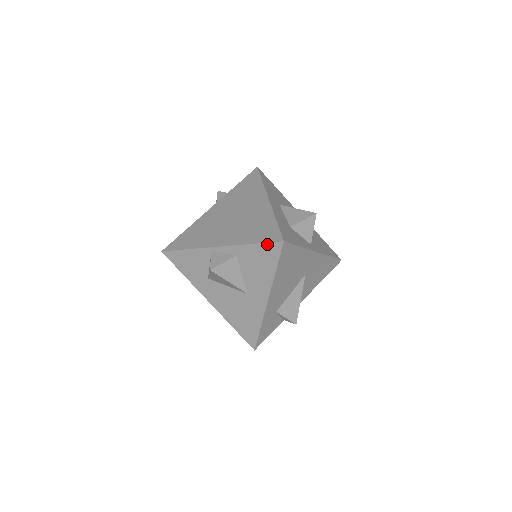
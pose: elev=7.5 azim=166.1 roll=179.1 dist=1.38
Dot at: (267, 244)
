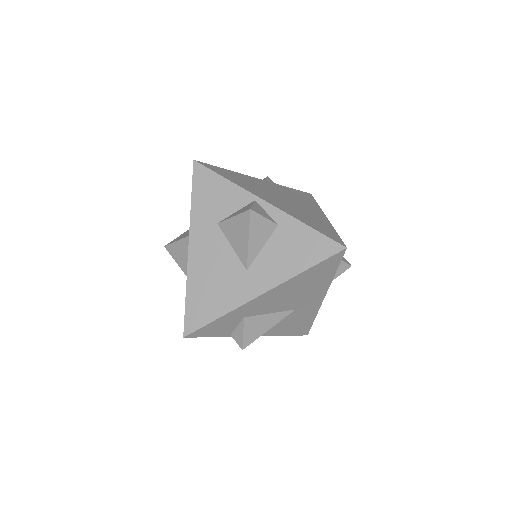
Dot at: (326, 238)
